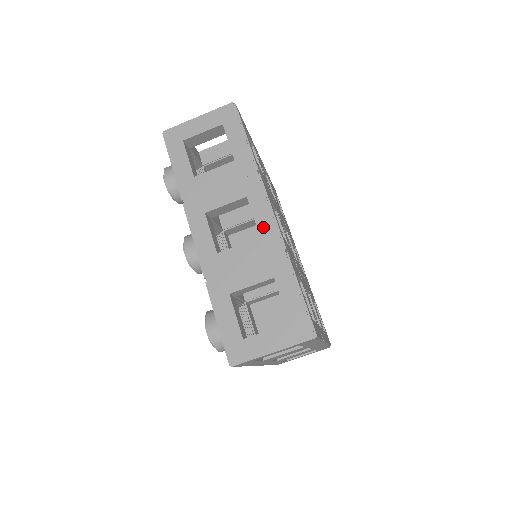
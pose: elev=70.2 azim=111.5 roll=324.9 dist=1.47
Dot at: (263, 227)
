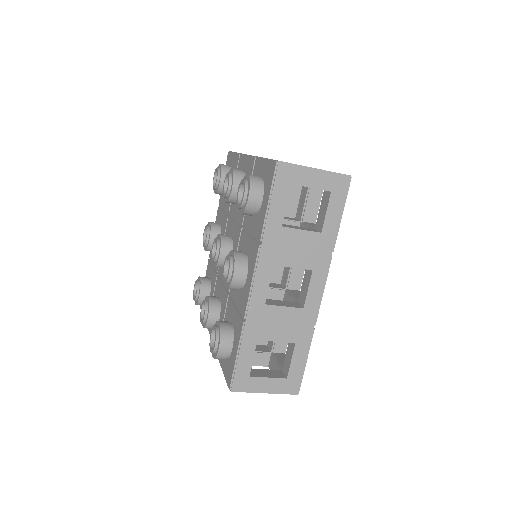
Dot at: (310, 302)
